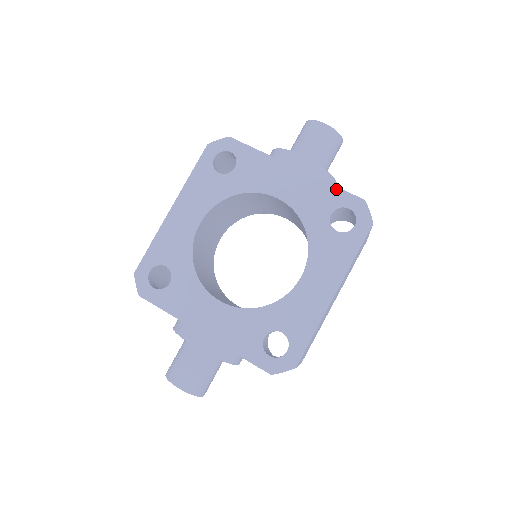
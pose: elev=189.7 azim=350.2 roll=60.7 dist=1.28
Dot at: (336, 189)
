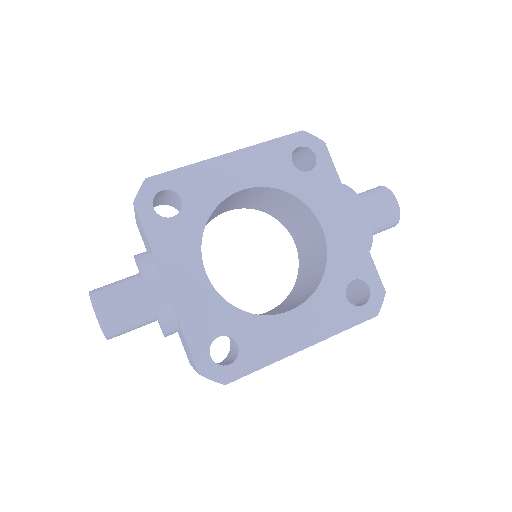
Dot at: (372, 263)
